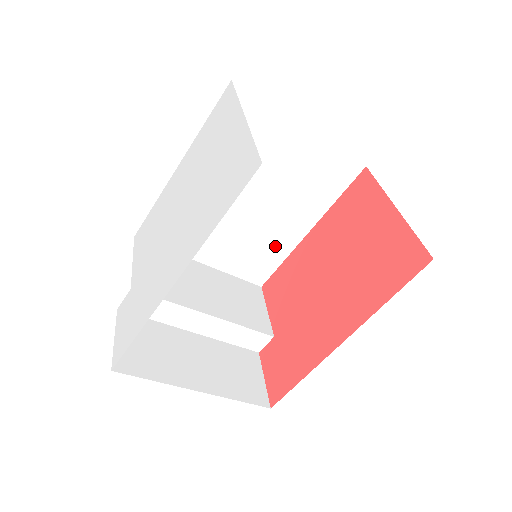
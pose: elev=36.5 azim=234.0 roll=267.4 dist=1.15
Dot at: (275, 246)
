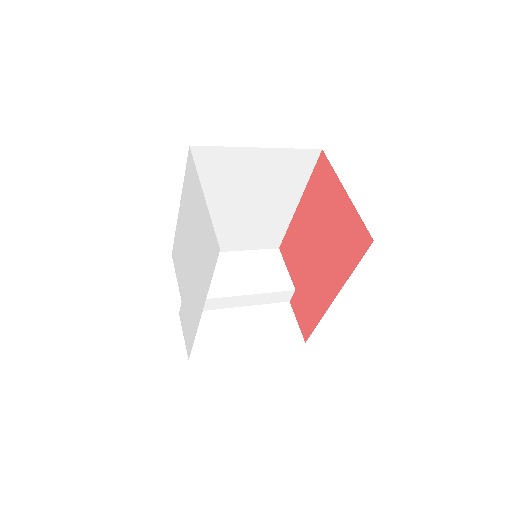
Dot at: (276, 222)
